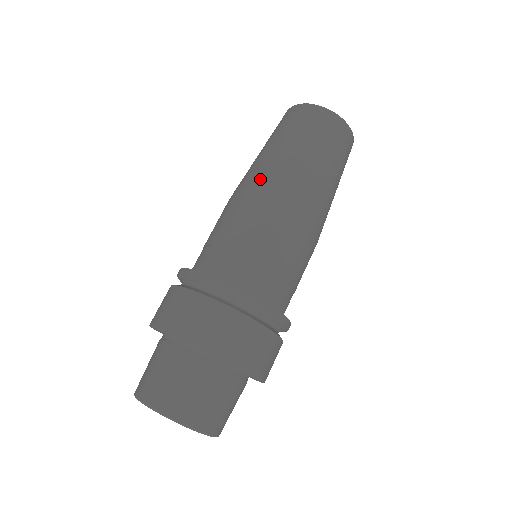
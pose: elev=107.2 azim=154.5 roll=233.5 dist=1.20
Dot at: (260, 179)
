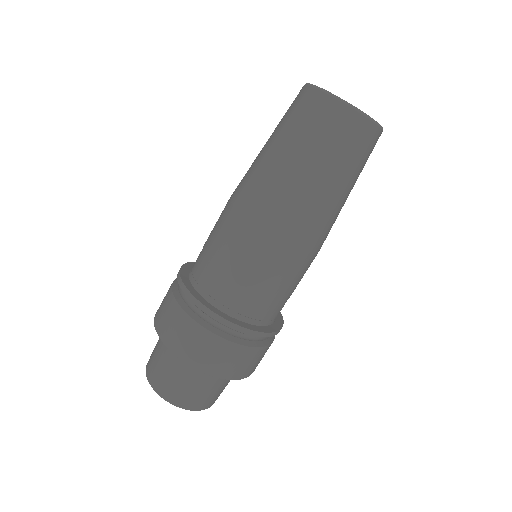
Dot at: (299, 222)
